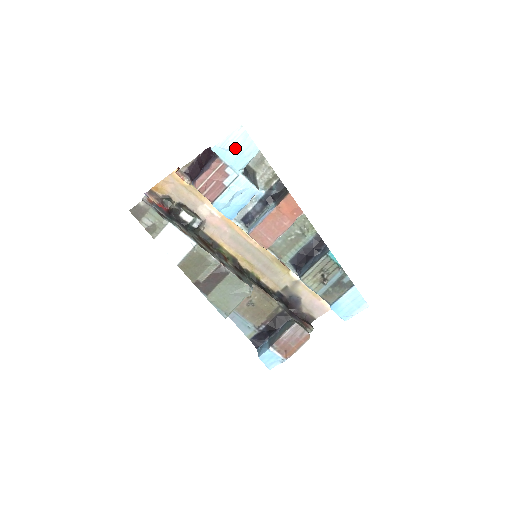
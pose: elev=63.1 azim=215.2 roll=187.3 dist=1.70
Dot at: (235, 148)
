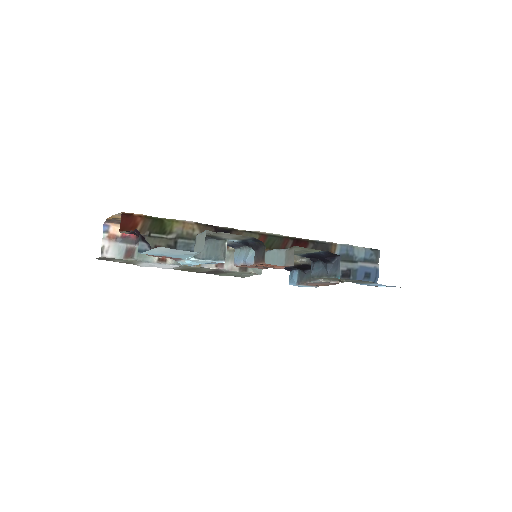
Dot at: (167, 253)
